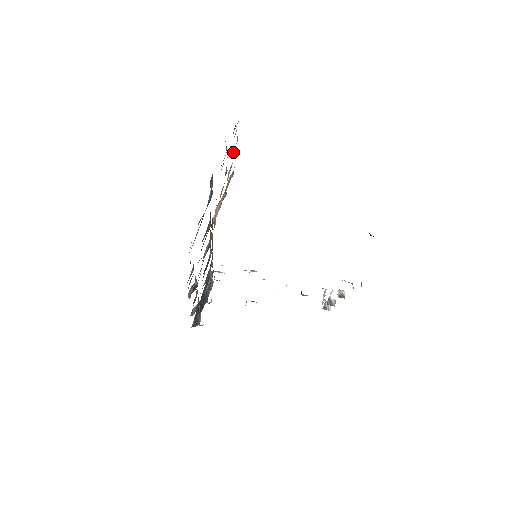
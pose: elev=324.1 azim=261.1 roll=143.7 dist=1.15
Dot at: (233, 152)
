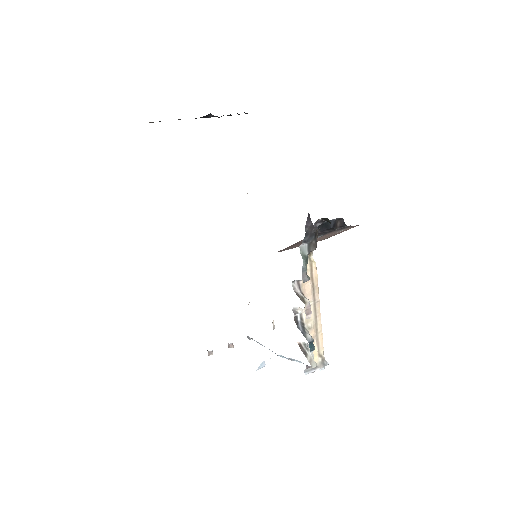
Dot at: occluded
